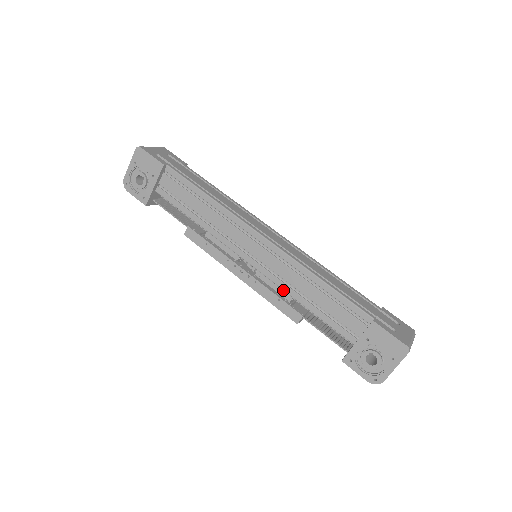
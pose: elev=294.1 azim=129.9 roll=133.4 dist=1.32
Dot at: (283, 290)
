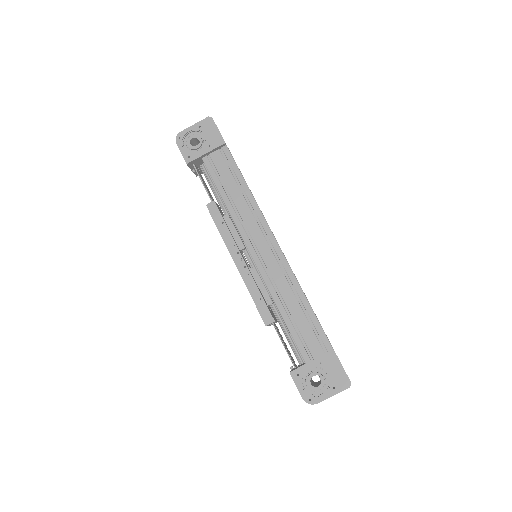
Dot at: (267, 293)
